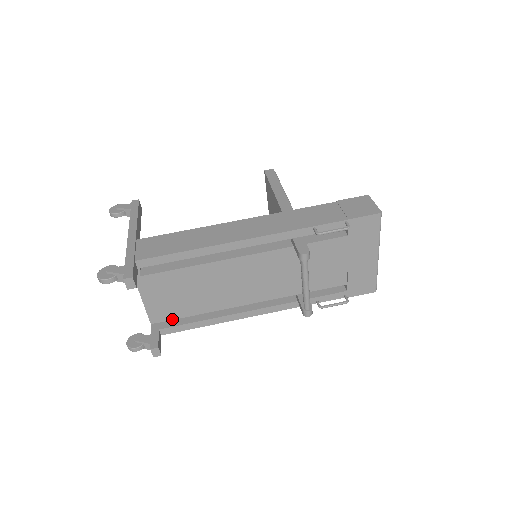
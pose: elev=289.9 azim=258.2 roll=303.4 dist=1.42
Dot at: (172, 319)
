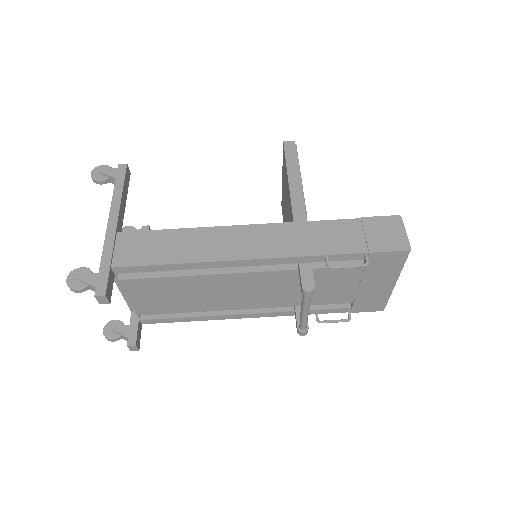
Dot at: (154, 314)
